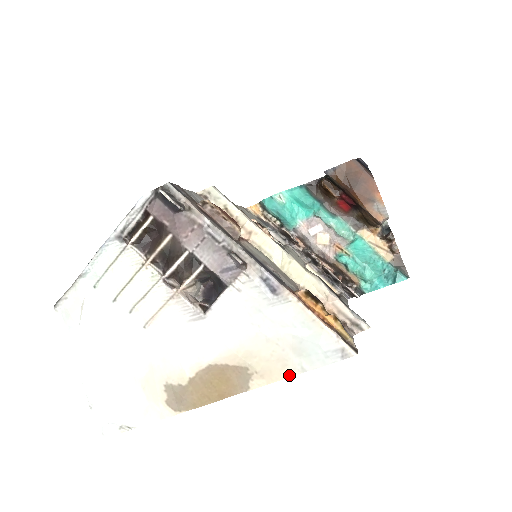
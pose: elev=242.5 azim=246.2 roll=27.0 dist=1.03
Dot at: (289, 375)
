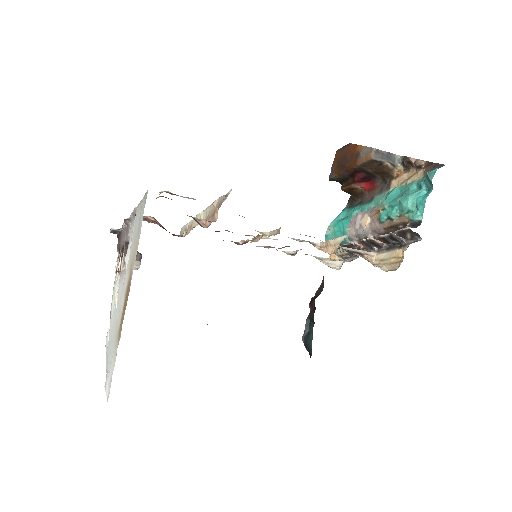
Dot at: occluded
